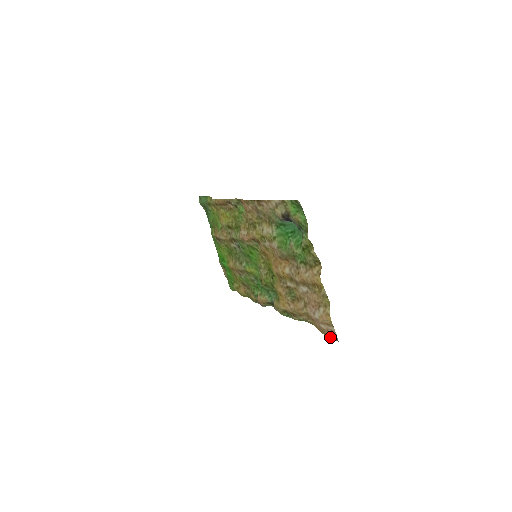
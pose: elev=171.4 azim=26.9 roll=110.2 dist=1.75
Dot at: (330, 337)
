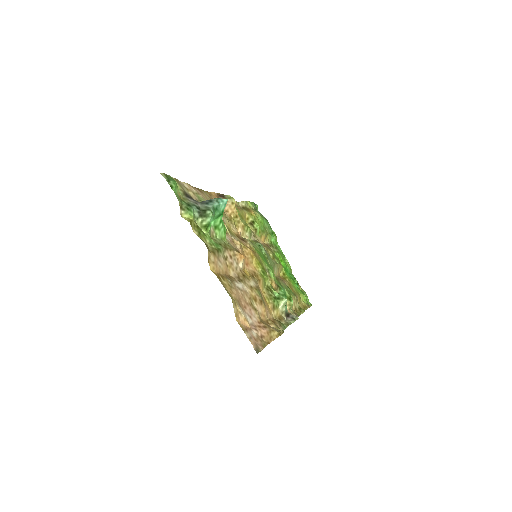
Dot at: (261, 348)
